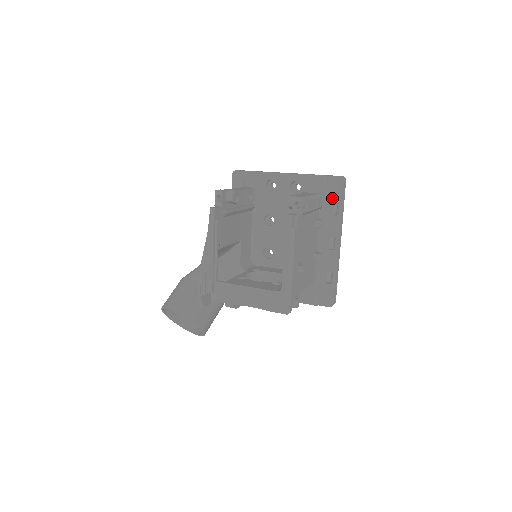
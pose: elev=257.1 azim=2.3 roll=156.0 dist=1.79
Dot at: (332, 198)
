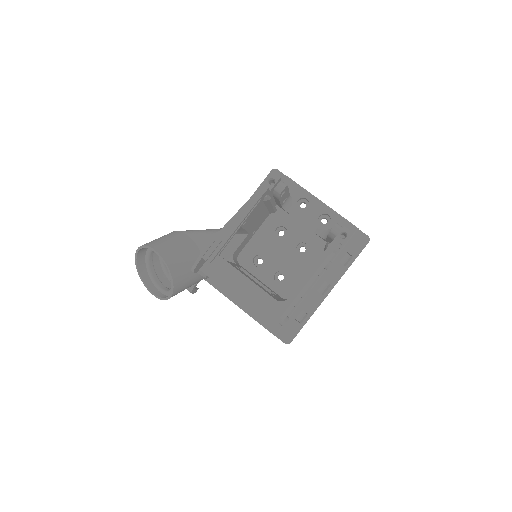
Dot at: (350, 249)
